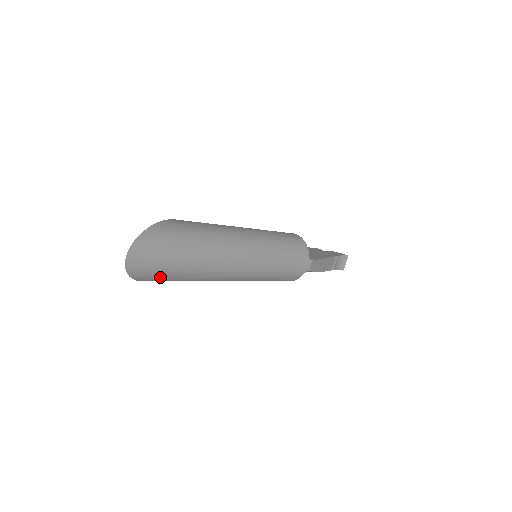
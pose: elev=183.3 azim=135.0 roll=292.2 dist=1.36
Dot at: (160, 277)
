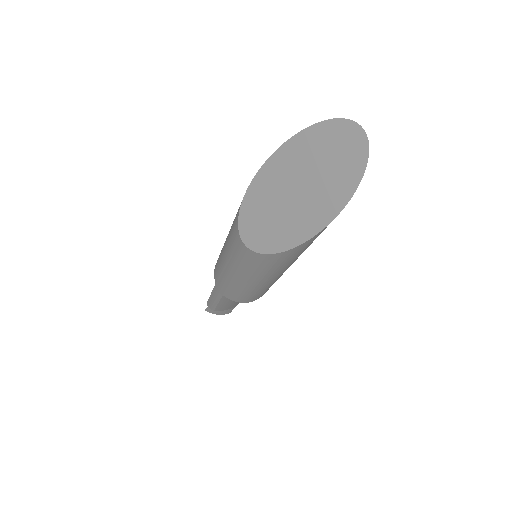
Dot at: occluded
